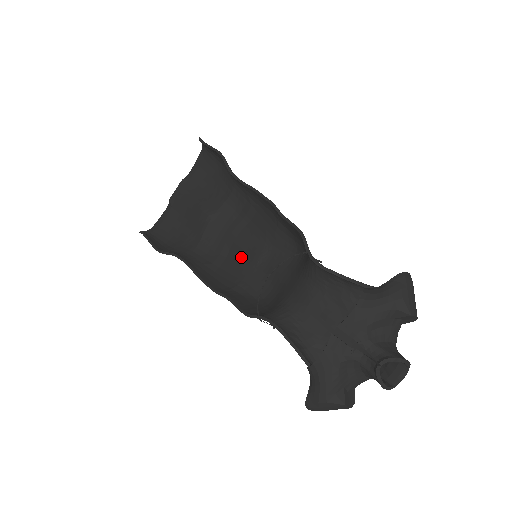
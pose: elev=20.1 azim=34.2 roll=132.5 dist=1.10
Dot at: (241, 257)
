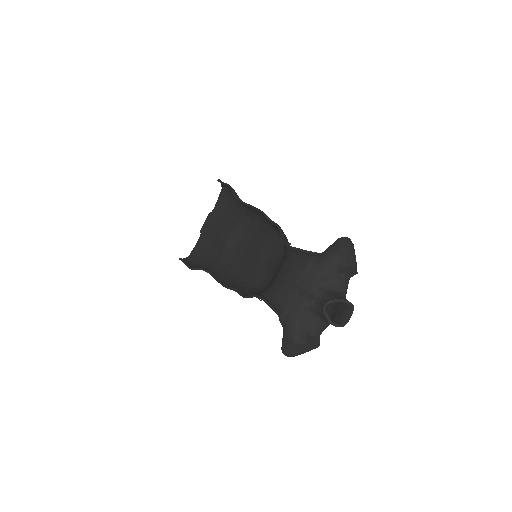
Dot at: (249, 262)
